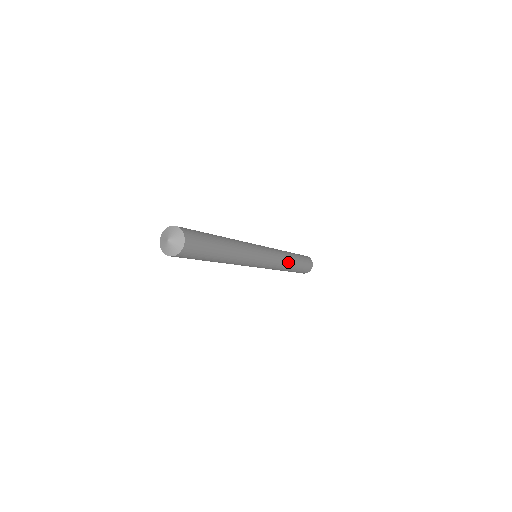
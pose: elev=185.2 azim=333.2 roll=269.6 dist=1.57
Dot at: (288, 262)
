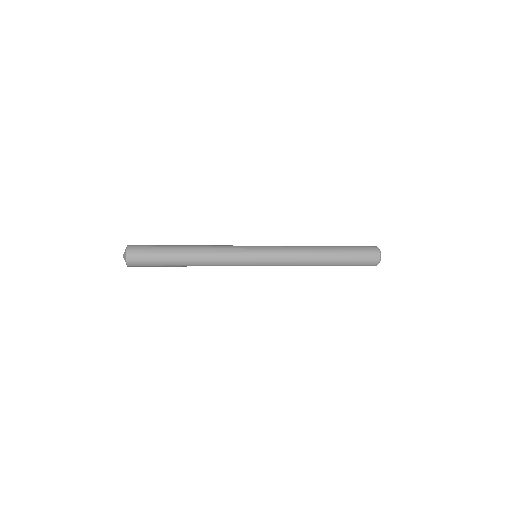
Dot at: (310, 250)
